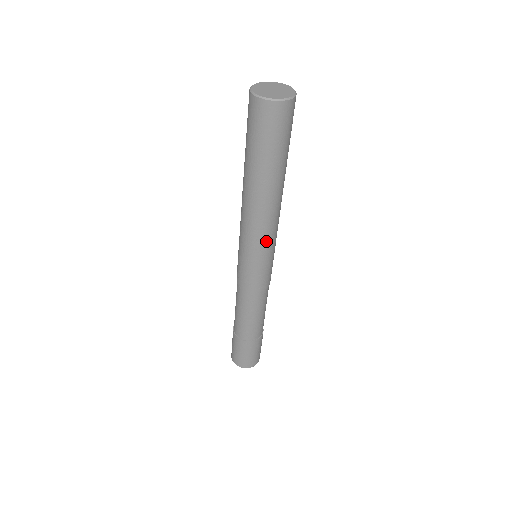
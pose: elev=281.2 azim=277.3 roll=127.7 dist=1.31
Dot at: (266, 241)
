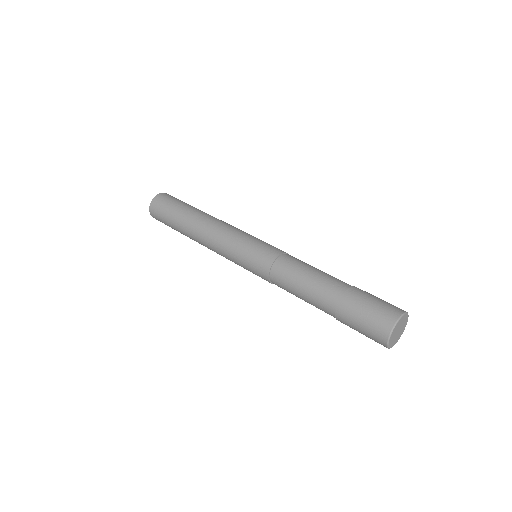
Dot at: (239, 230)
